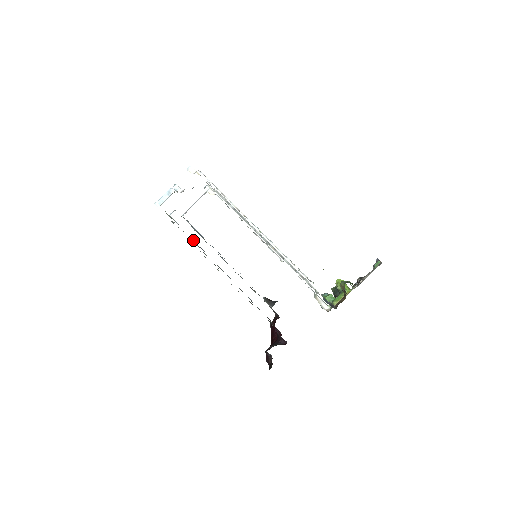
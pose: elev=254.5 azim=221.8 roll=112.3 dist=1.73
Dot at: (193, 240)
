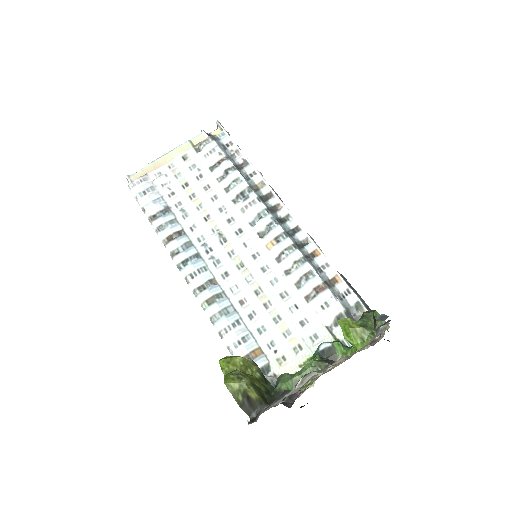
Dot at: occluded
